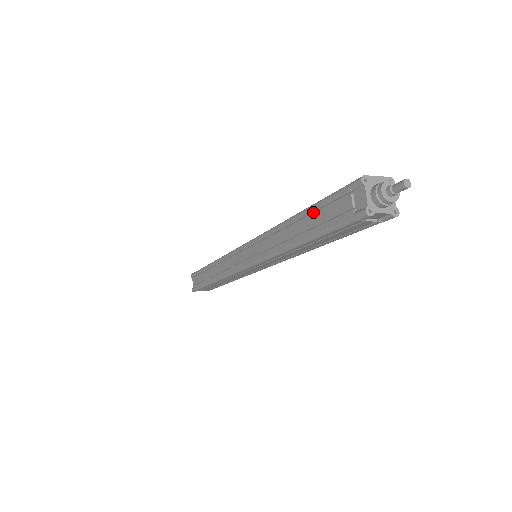
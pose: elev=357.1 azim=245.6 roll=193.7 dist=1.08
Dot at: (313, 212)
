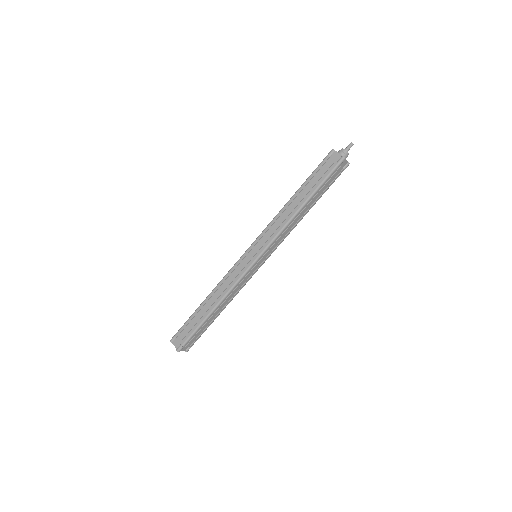
Dot at: (307, 183)
